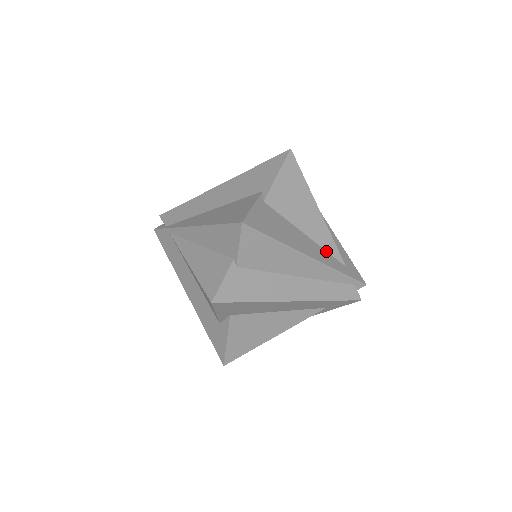
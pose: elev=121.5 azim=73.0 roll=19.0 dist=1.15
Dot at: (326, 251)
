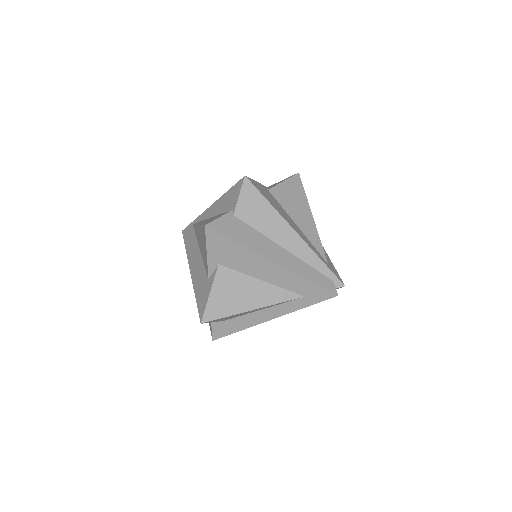
Dot at: (312, 245)
